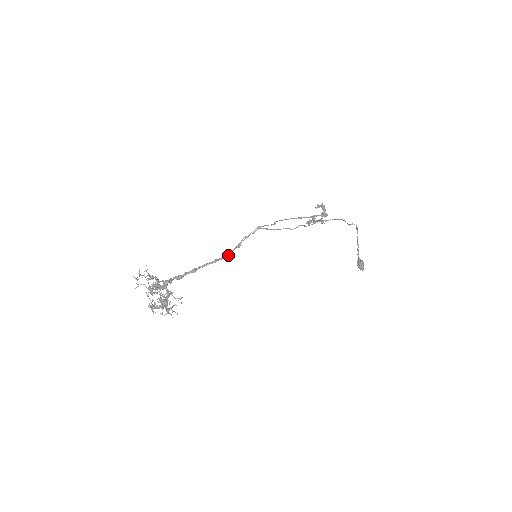
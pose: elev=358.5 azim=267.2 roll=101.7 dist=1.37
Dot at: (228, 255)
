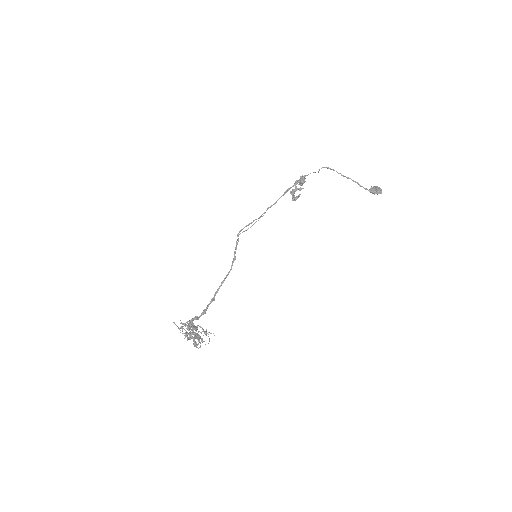
Dot at: (229, 271)
